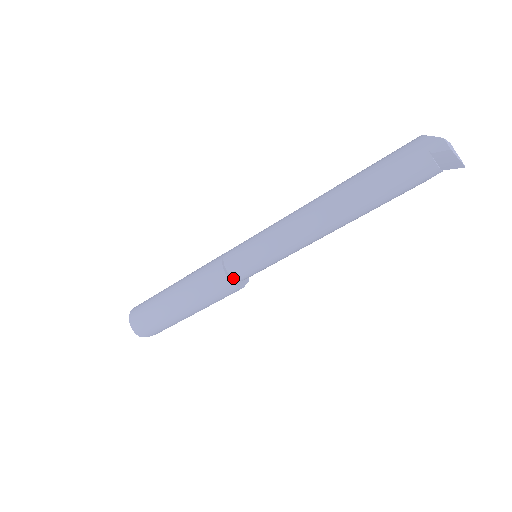
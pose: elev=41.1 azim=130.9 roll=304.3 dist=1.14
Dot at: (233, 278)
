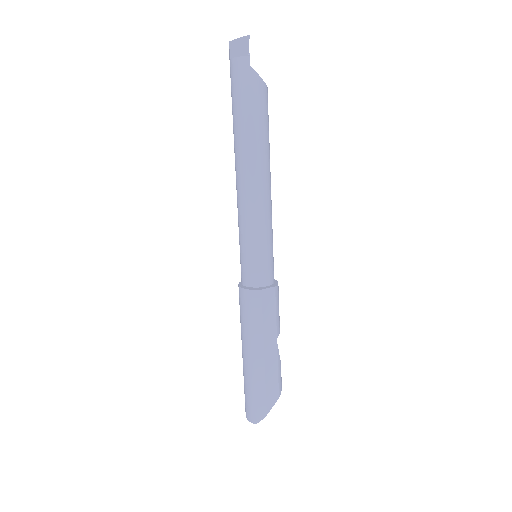
Dot at: (249, 287)
